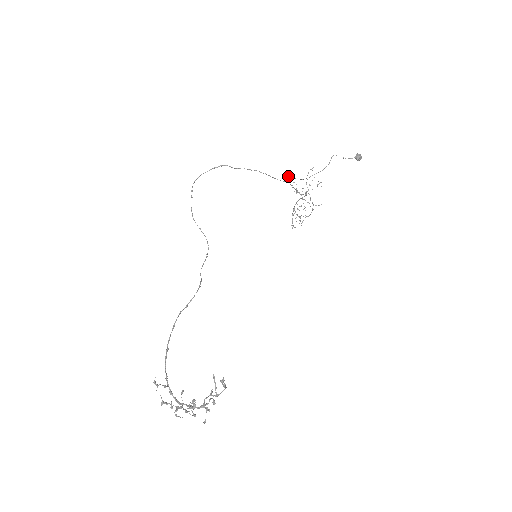
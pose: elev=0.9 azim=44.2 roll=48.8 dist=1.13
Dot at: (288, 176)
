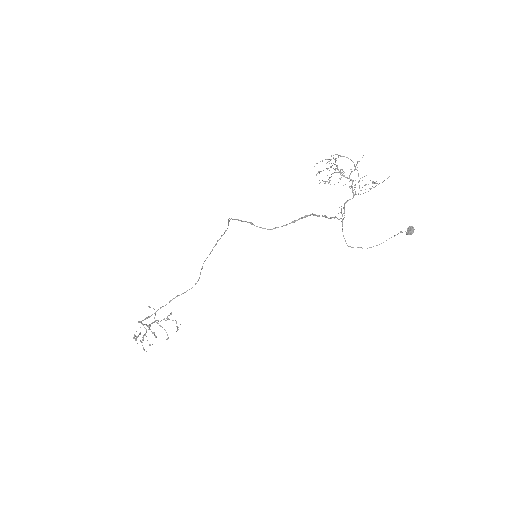
Dot at: (359, 181)
